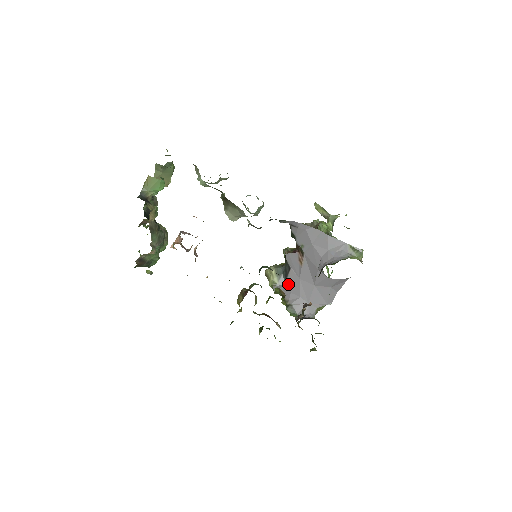
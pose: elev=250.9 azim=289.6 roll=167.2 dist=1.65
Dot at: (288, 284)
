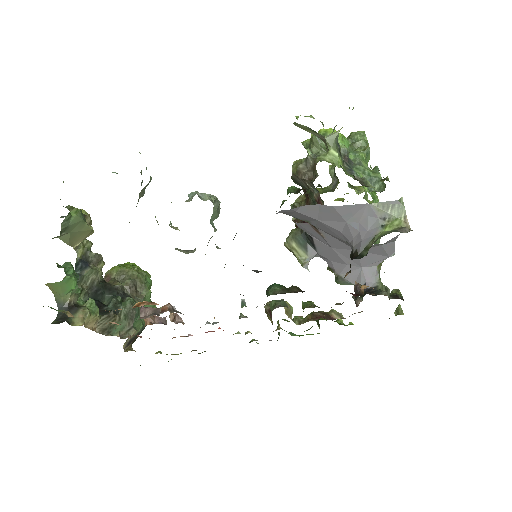
Dot at: (321, 254)
